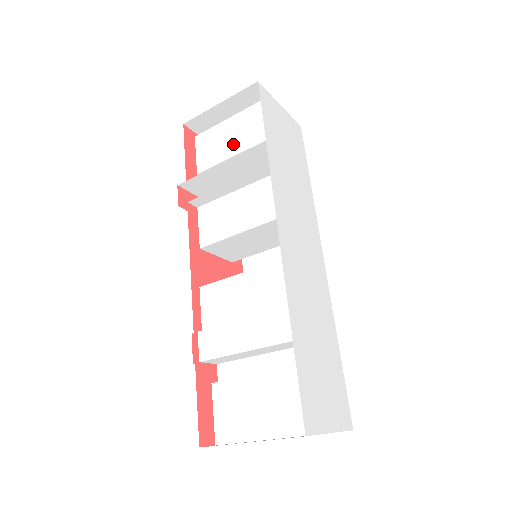
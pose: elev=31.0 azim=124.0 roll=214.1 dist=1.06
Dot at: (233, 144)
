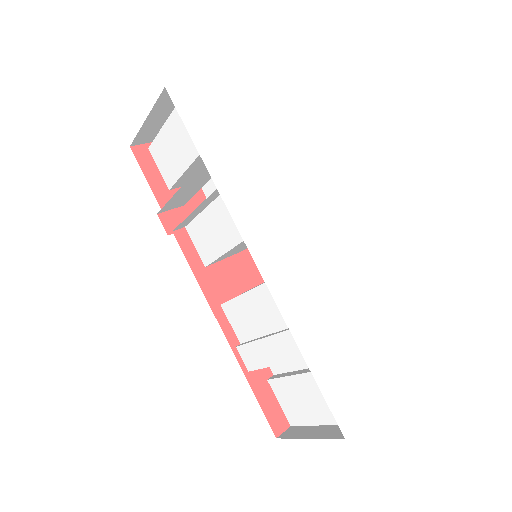
Dot at: (182, 154)
